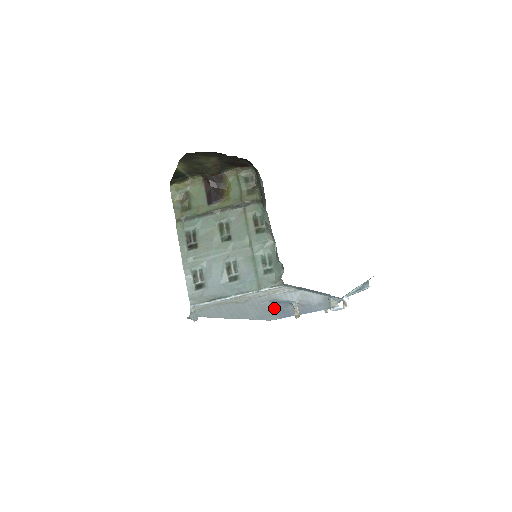
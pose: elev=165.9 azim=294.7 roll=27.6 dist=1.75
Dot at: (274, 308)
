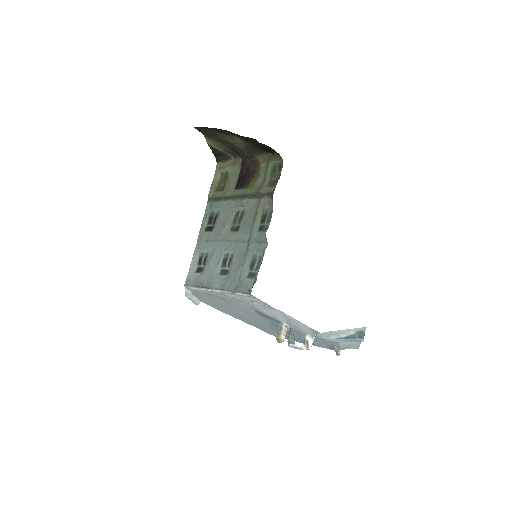
Dot at: (267, 322)
